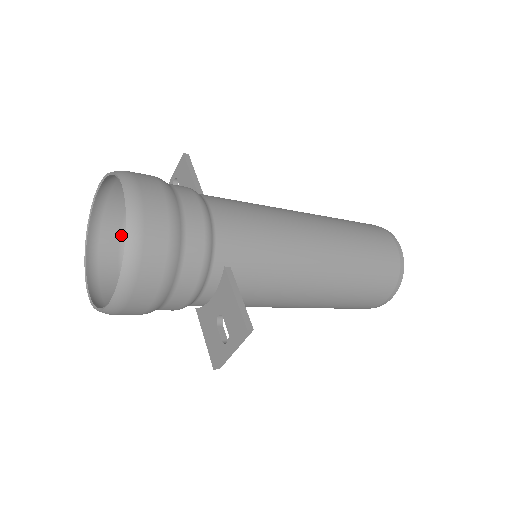
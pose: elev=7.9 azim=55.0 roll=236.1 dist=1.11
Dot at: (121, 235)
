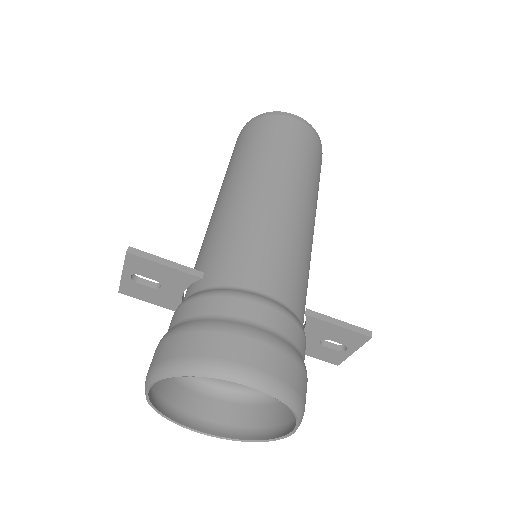
Dot at: occluded
